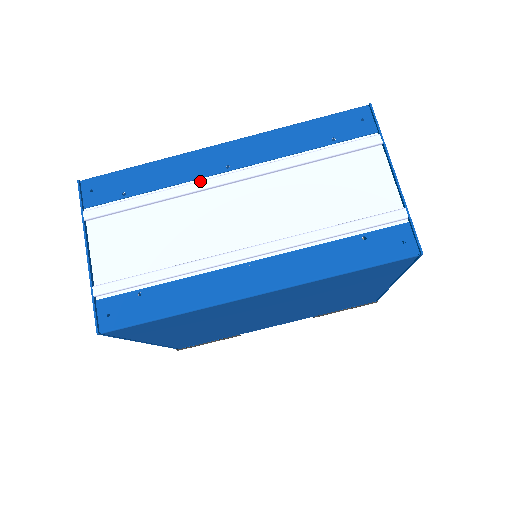
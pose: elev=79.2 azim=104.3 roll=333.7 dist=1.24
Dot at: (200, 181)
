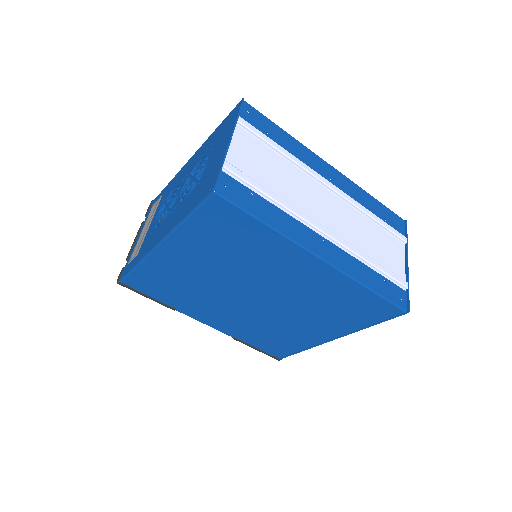
Dot at: (315, 171)
